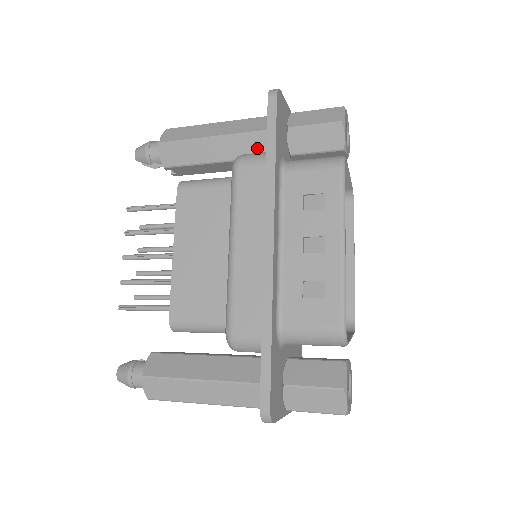
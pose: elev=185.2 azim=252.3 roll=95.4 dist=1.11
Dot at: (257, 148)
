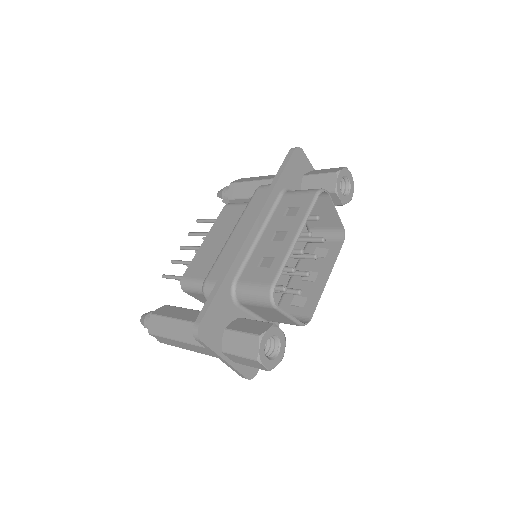
Dot at: occluded
